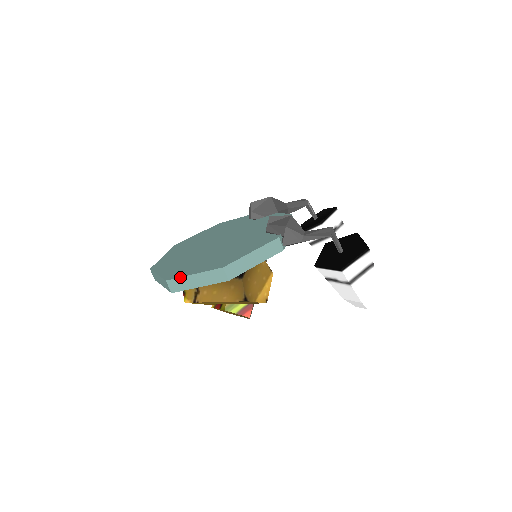
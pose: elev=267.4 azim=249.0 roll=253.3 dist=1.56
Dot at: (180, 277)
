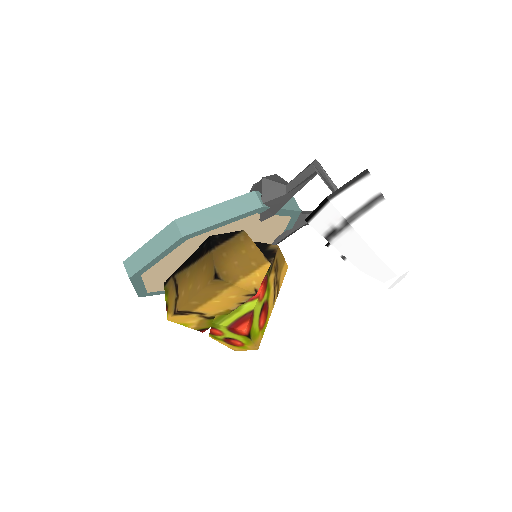
Dot at: occluded
